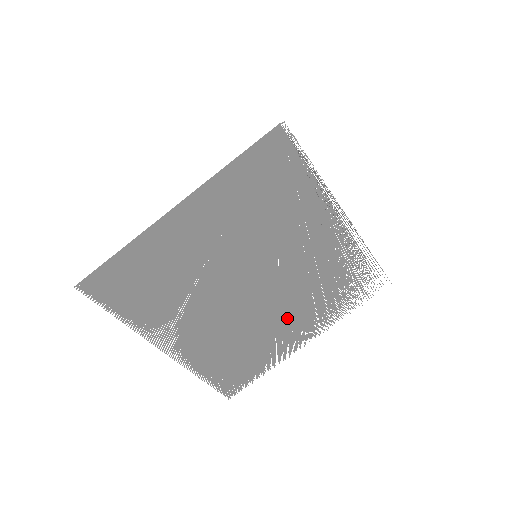
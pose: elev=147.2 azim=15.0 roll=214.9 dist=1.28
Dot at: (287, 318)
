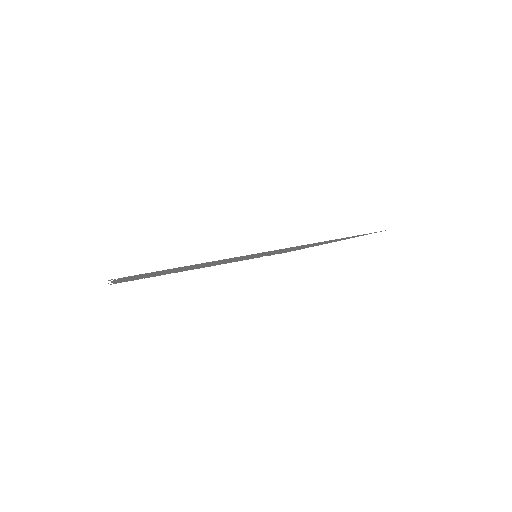
Dot at: occluded
